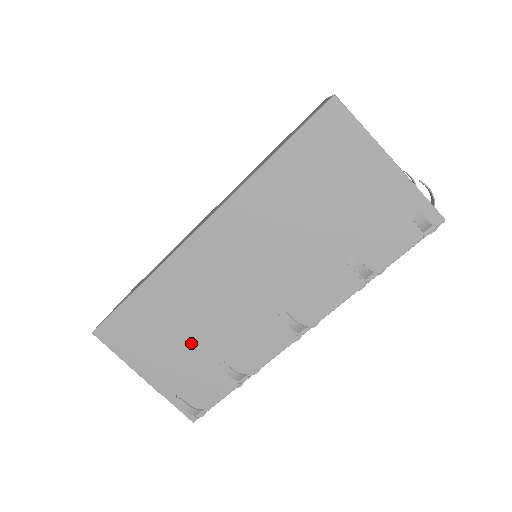
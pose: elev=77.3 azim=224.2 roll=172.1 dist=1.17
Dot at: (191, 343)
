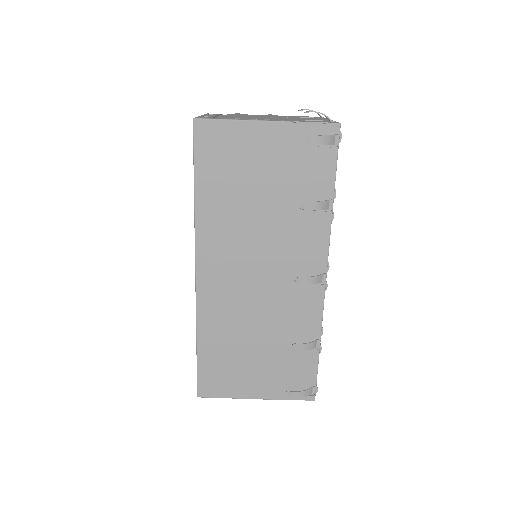
Dot at: (262, 350)
